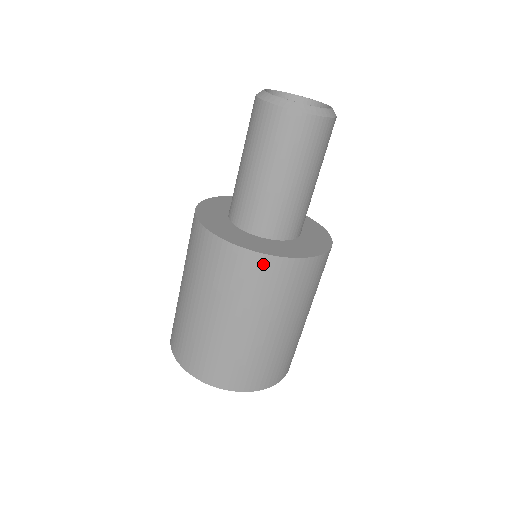
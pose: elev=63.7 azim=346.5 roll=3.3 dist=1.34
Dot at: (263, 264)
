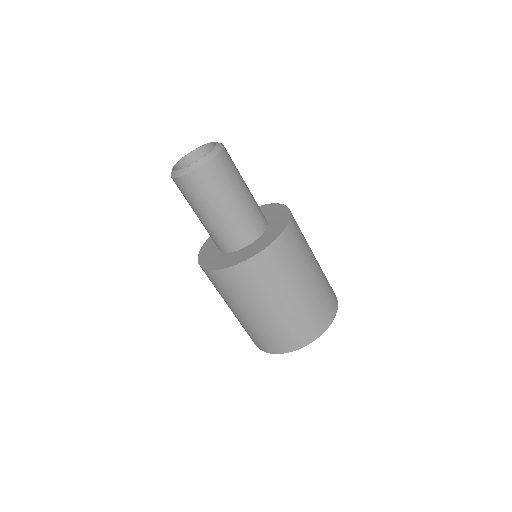
Dot at: (242, 270)
